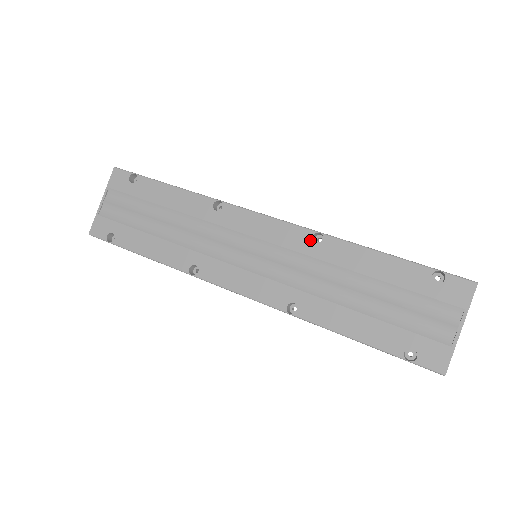
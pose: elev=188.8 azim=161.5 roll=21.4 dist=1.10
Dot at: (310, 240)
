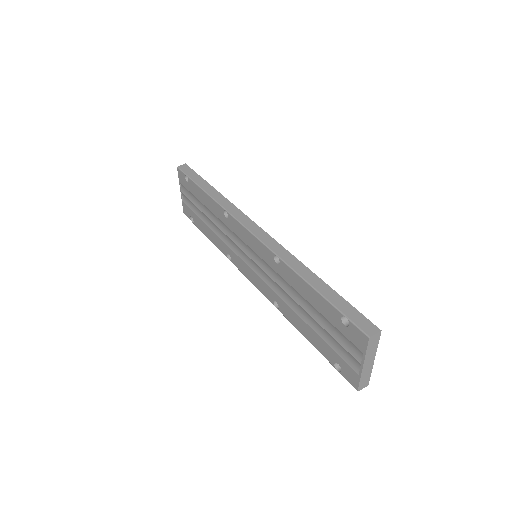
Dot at: (273, 260)
